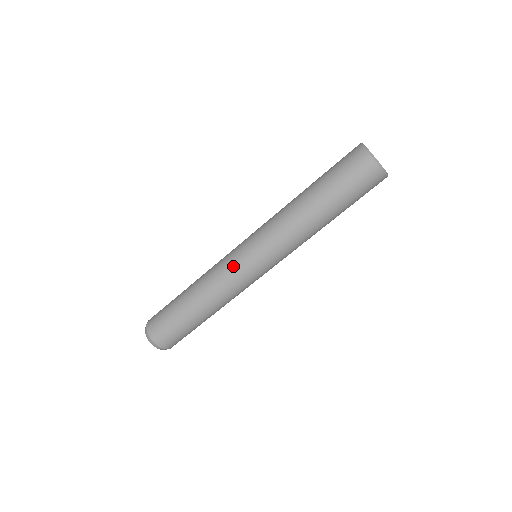
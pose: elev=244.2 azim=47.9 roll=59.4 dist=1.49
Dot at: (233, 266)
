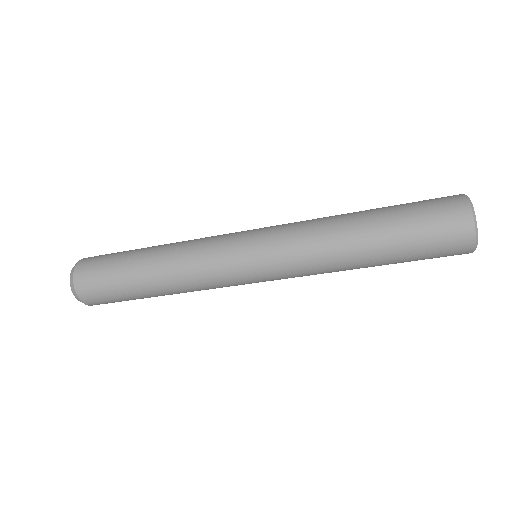
Dot at: (222, 251)
